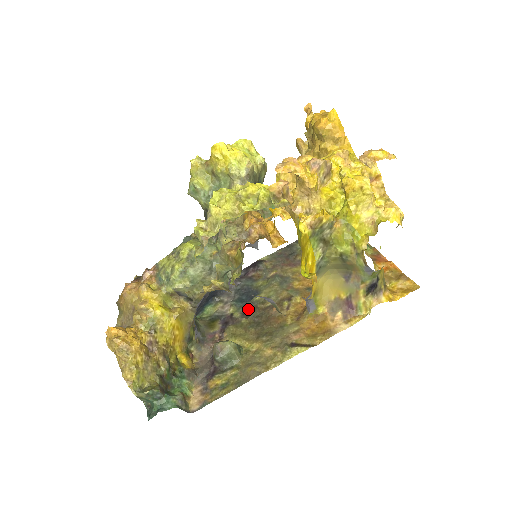
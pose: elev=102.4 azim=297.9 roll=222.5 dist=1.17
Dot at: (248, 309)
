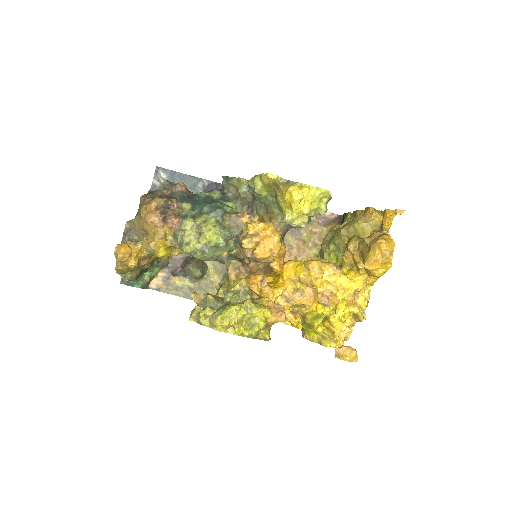
Dot at: occluded
